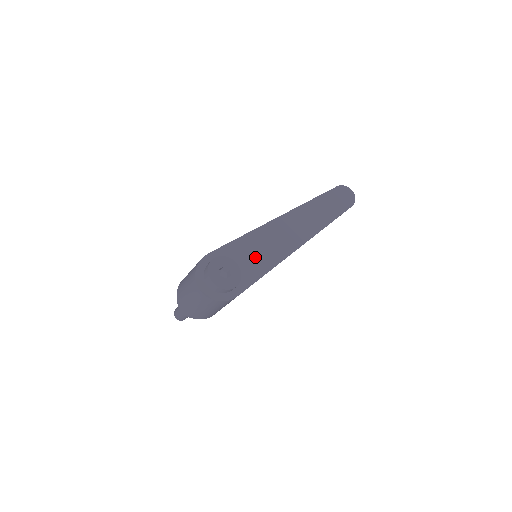
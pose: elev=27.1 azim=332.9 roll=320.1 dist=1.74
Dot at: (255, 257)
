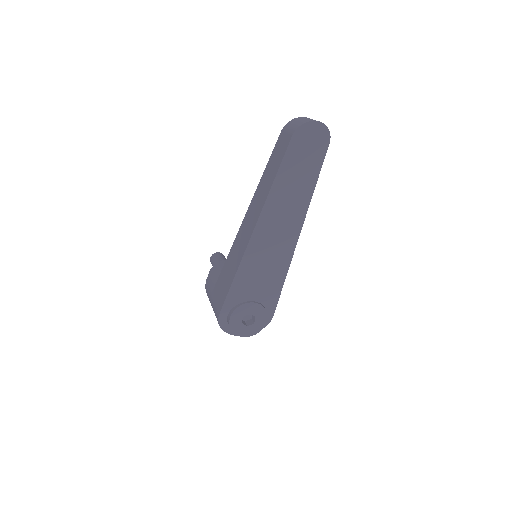
Dot at: (261, 283)
